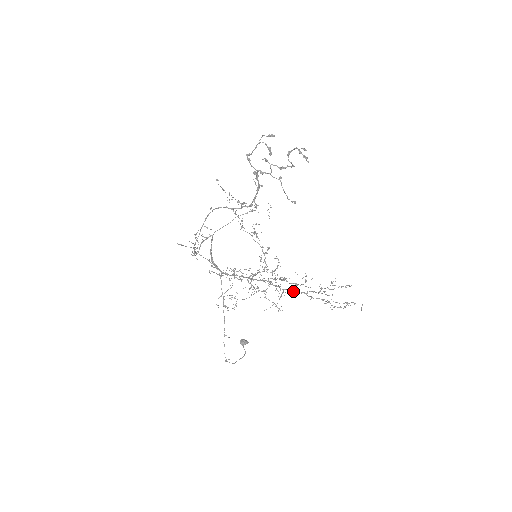
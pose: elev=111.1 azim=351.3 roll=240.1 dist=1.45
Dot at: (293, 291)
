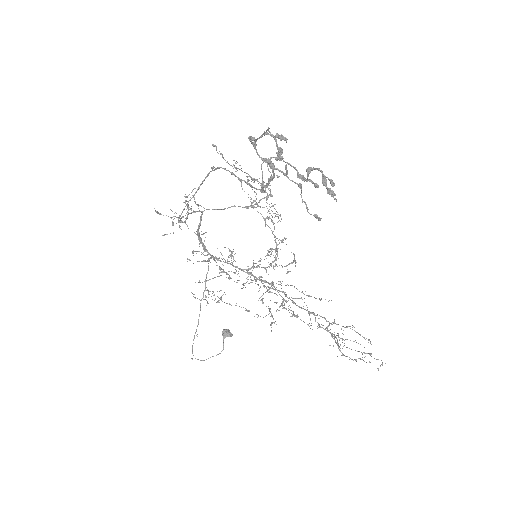
Dot at: (299, 307)
